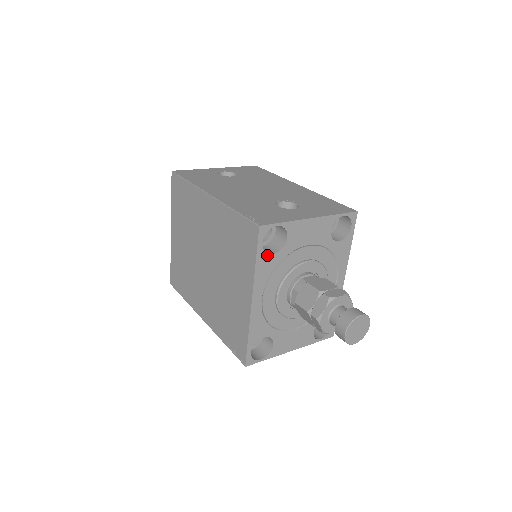
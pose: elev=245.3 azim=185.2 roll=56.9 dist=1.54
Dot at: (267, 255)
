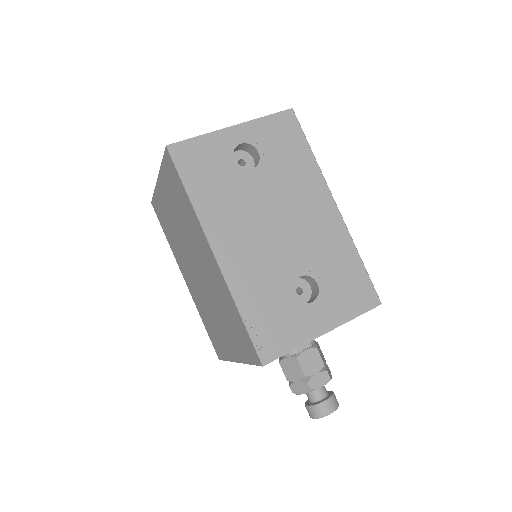
Dot at: occluded
